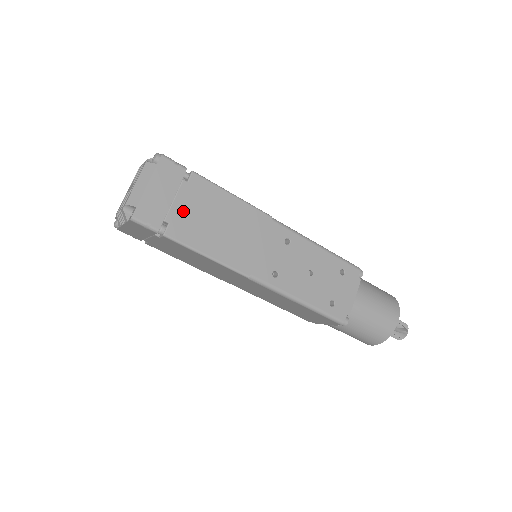
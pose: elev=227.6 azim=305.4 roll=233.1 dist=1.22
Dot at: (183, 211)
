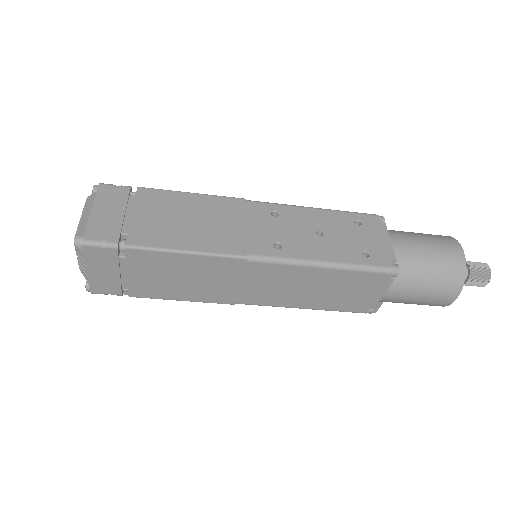
Dot at: (140, 220)
